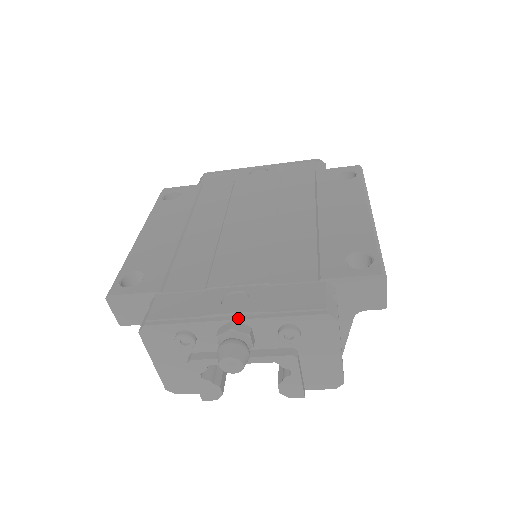
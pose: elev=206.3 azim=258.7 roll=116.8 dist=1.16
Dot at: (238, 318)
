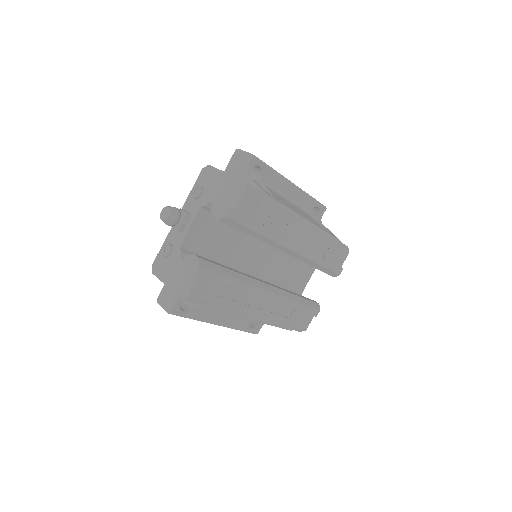
Dot at: occluded
